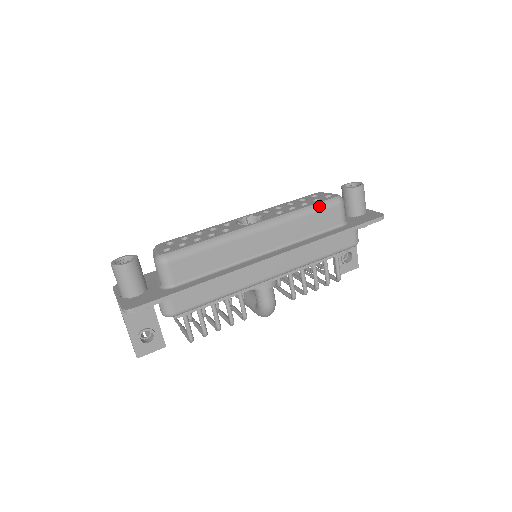
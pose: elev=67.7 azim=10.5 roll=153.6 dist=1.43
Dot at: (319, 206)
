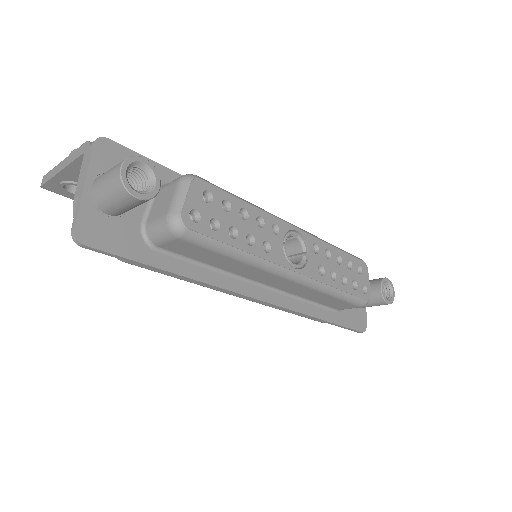
Dot at: (348, 298)
